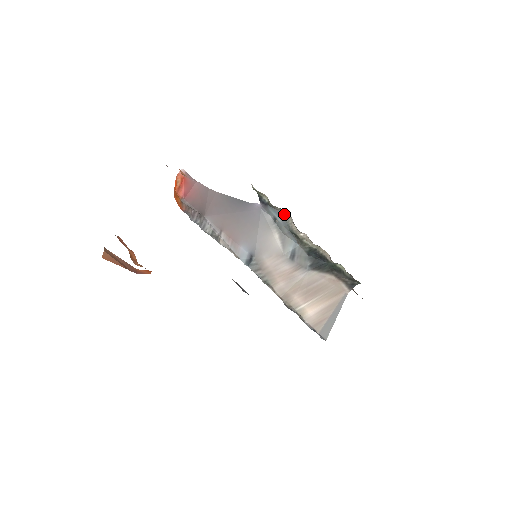
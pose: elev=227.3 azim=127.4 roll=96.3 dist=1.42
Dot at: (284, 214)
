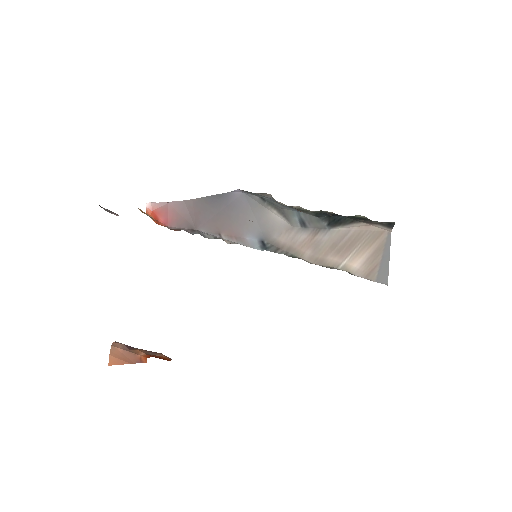
Dot at: (264, 194)
